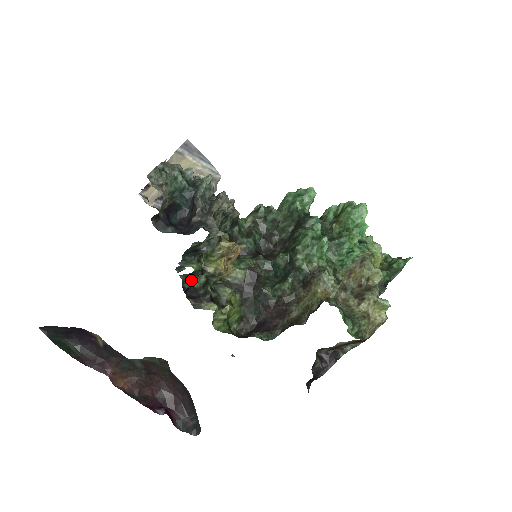
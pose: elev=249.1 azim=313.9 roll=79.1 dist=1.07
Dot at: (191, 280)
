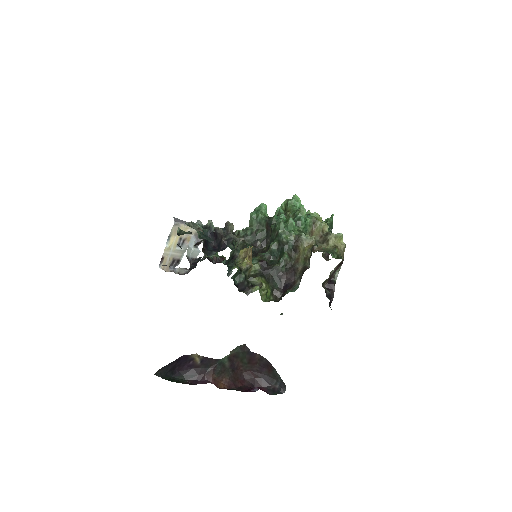
Dot at: (237, 279)
